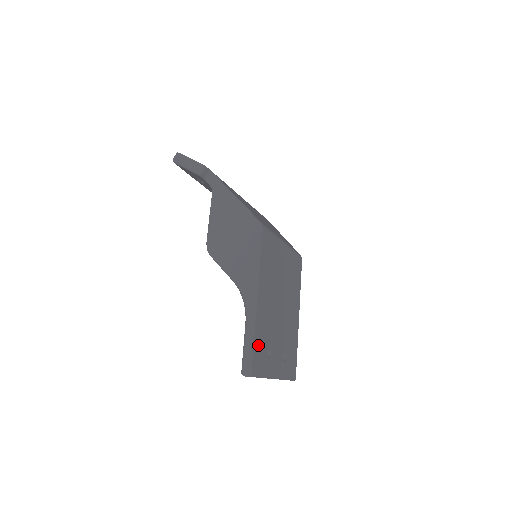
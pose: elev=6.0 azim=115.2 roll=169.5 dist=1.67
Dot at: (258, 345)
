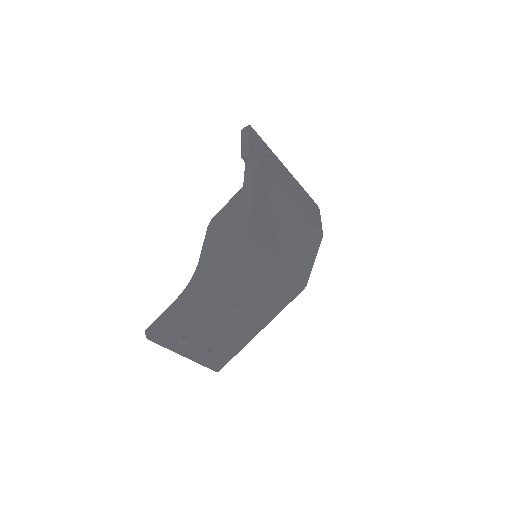
Dot at: (172, 322)
